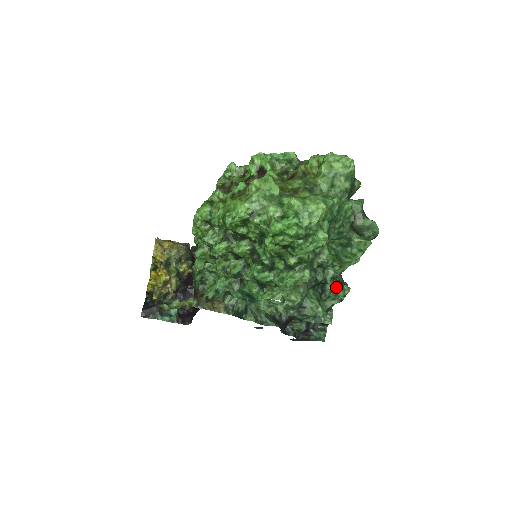
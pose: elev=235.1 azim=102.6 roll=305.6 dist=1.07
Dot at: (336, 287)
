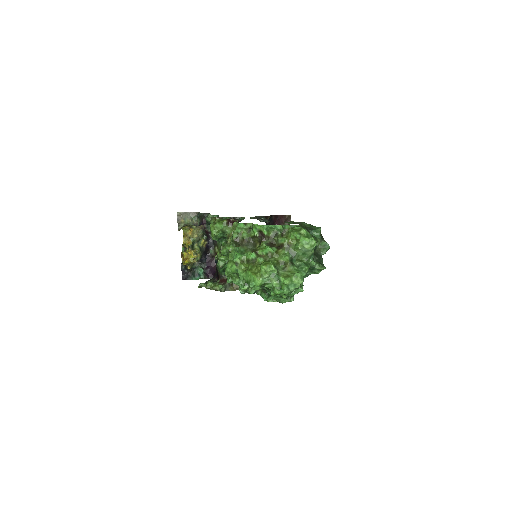
Dot at: occluded
